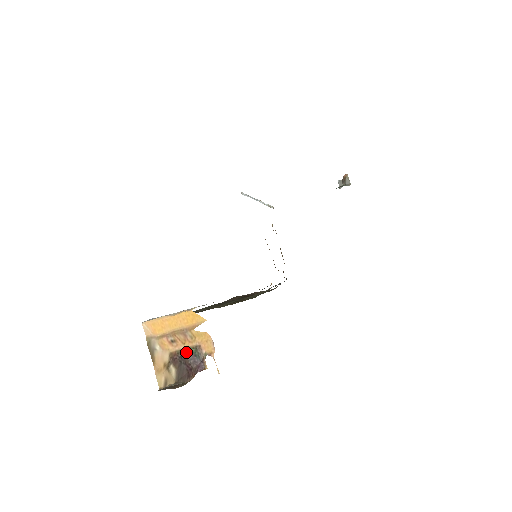
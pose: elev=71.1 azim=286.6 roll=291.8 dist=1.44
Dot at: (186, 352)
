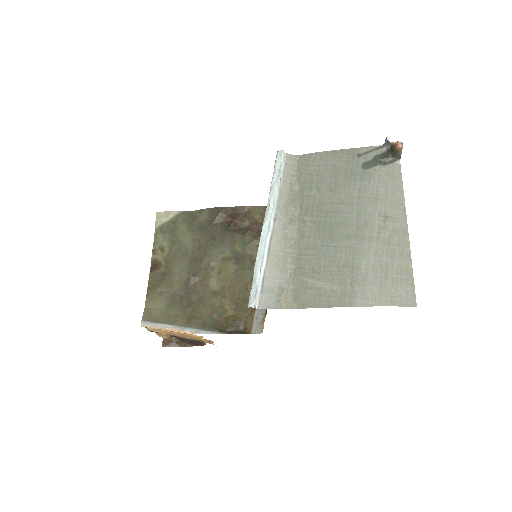
Dot at: (187, 340)
